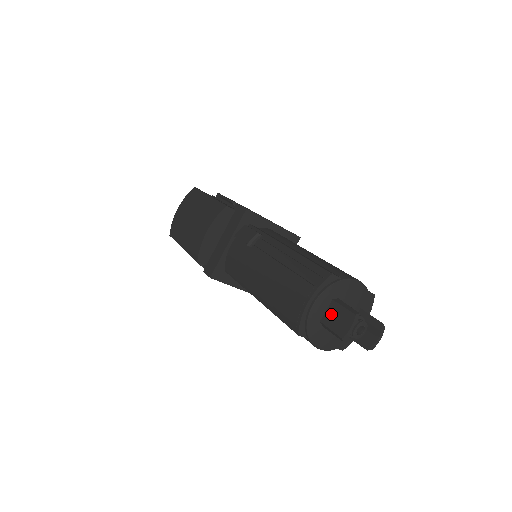
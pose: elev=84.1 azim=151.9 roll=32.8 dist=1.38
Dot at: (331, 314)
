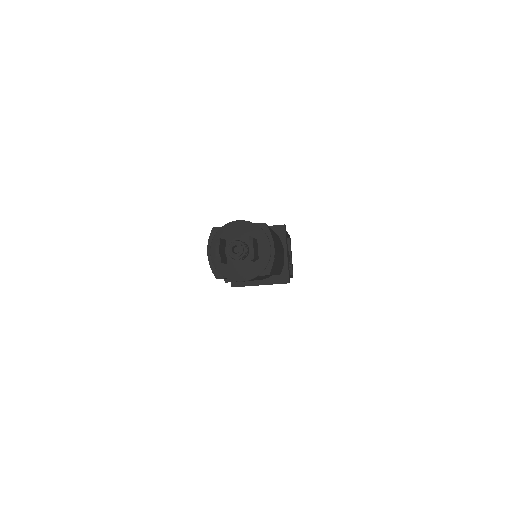
Dot at: occluded
